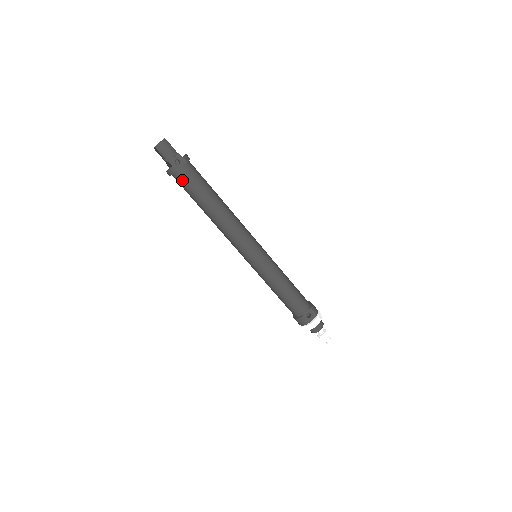
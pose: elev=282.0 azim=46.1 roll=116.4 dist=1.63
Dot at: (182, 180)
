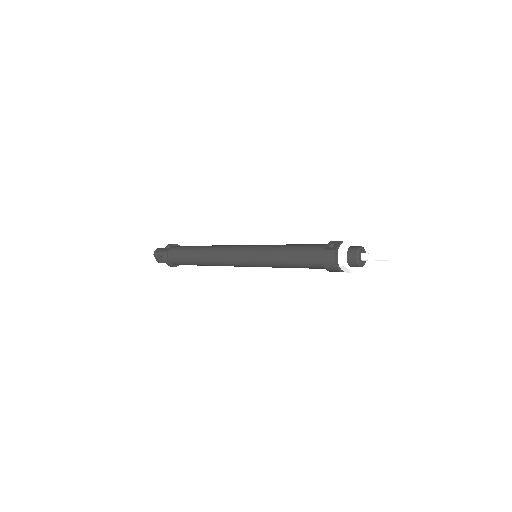
Dot at: (174, 254)
